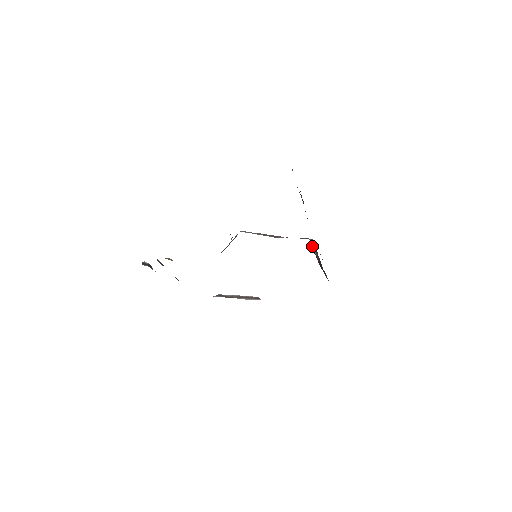
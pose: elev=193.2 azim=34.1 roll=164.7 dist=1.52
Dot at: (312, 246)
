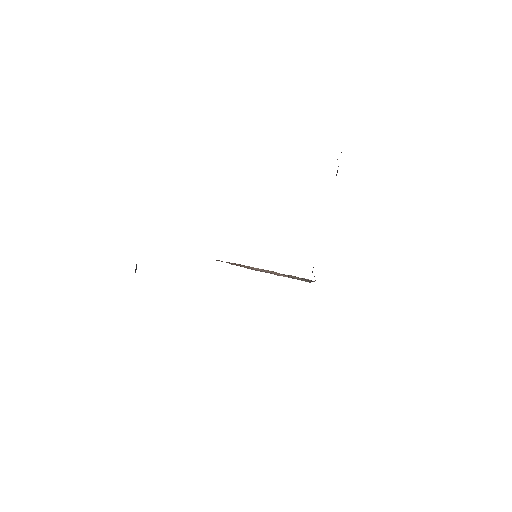
Dot at: occluded
